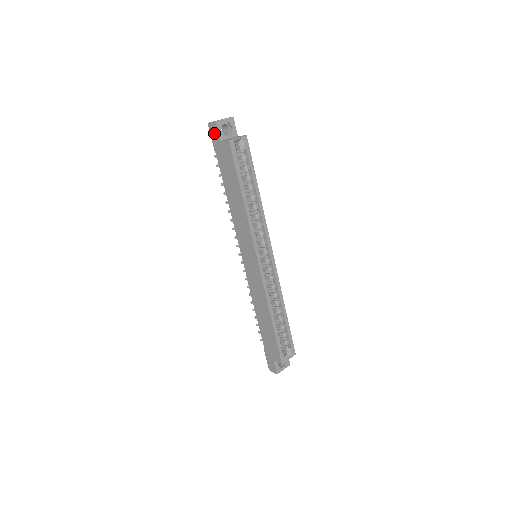
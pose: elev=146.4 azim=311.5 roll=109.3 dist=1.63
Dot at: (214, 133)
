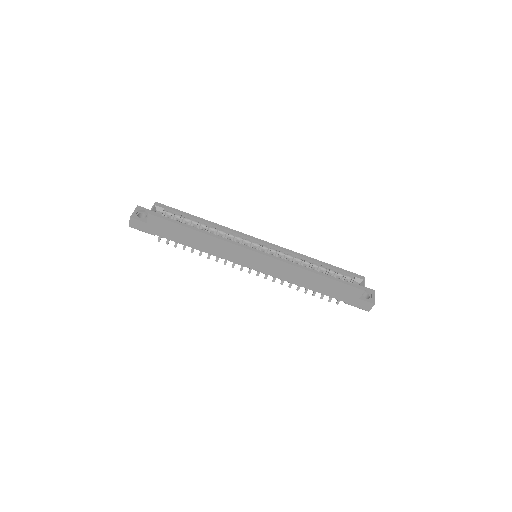
Dot at: (138, 225)
